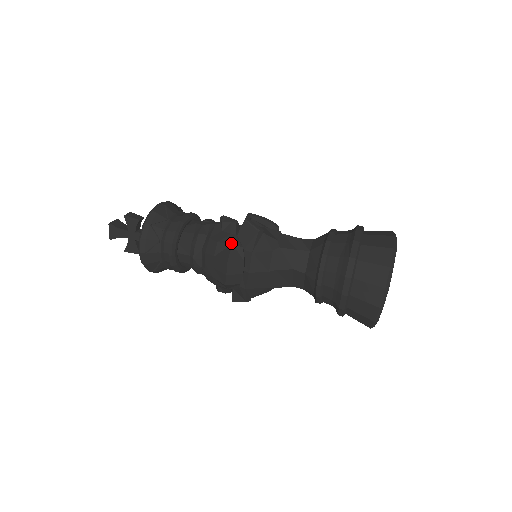
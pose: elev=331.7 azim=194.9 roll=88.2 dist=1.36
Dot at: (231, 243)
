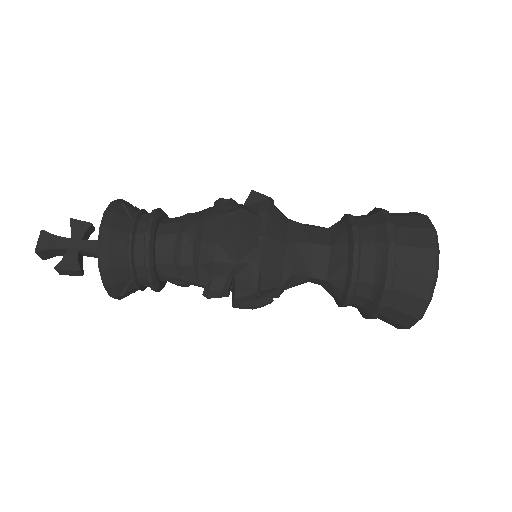
Dot at: (240, 204)
